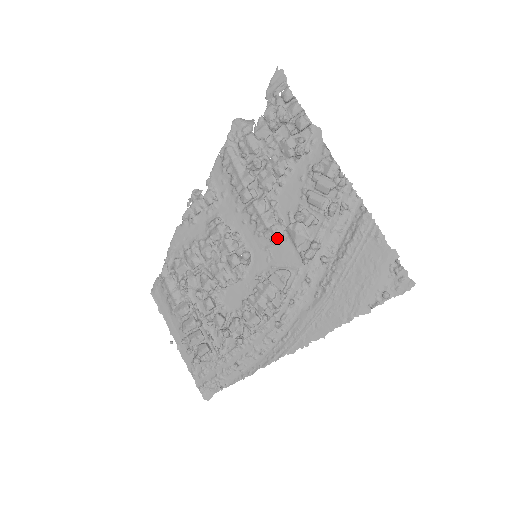
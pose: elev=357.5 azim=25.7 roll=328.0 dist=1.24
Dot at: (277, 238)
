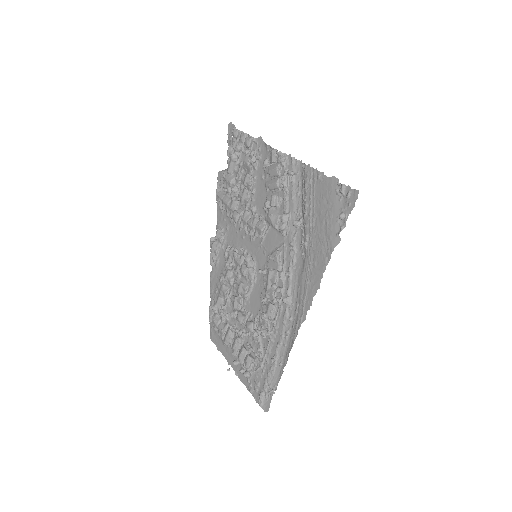
Dot at: (261, 231)
